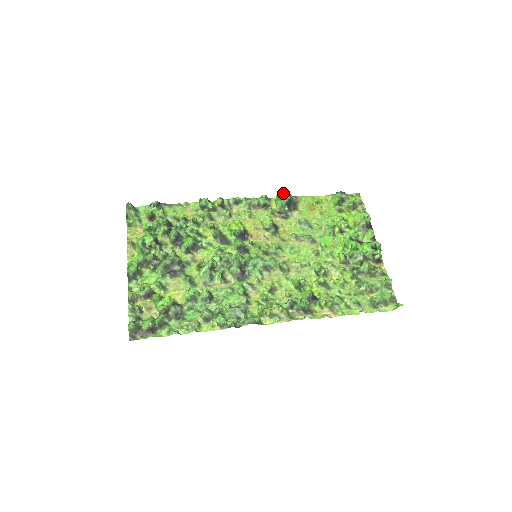
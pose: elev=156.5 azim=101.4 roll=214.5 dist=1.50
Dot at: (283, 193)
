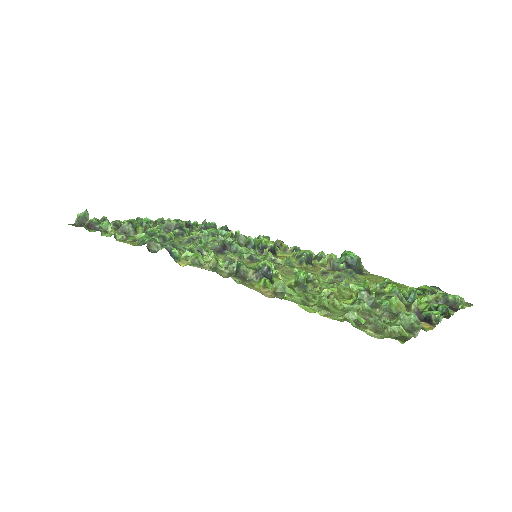
Dot at: (350, 251)
